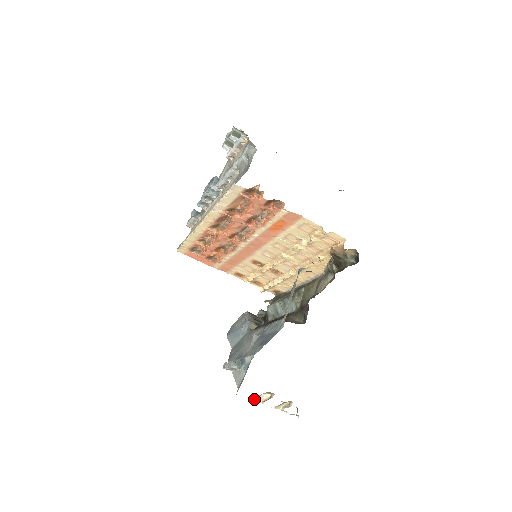
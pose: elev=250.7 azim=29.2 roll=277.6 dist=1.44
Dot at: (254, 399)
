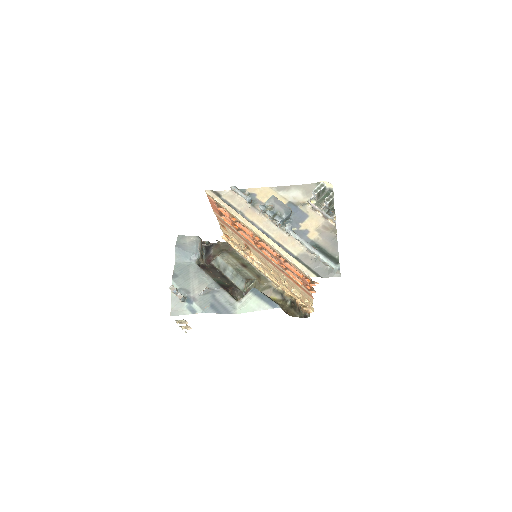
Dot at: (175, 320)
